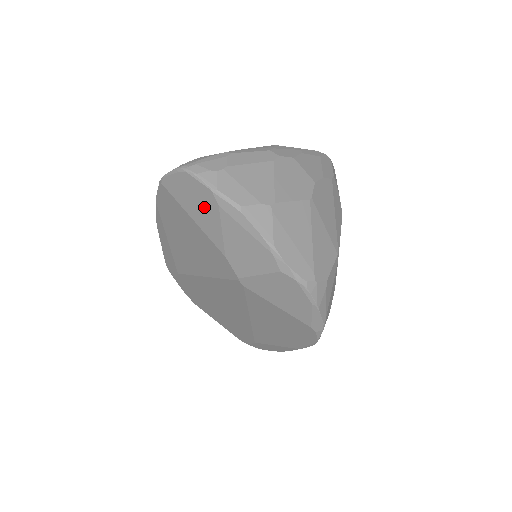
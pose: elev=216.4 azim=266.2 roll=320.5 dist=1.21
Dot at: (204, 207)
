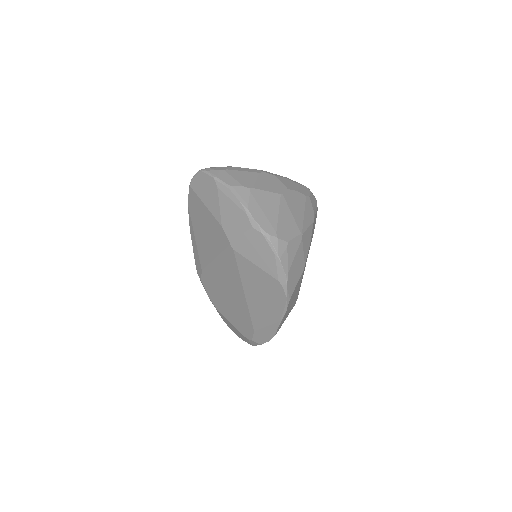
Dot at: (210, 192)
